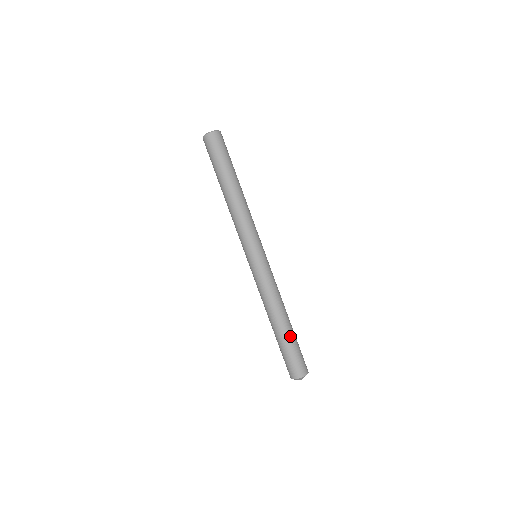
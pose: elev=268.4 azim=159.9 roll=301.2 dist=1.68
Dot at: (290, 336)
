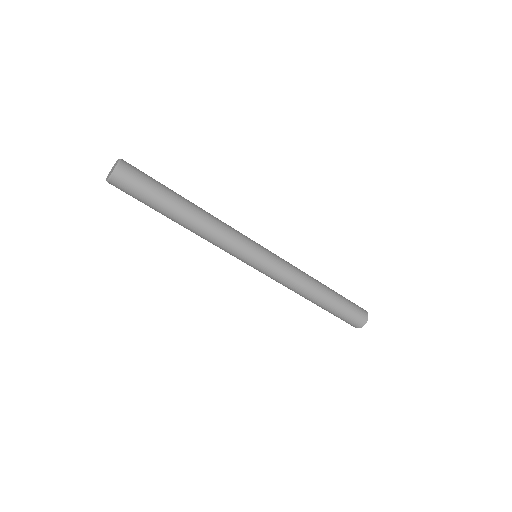
Dot at: (329, 309)
